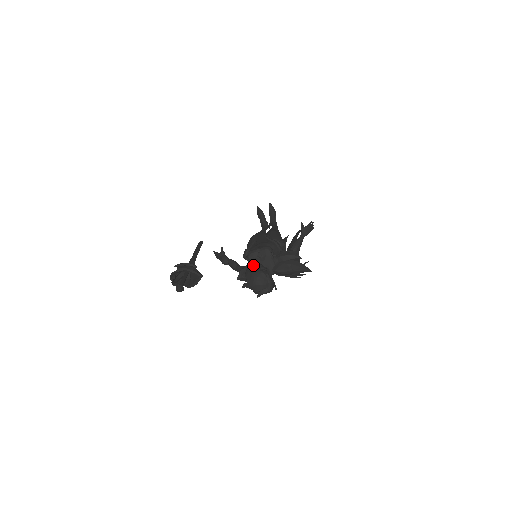
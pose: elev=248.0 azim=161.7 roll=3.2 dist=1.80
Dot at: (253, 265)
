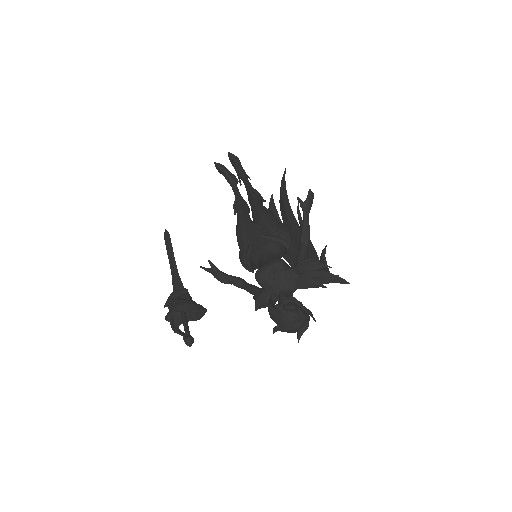
Dot at: (268, 290)
